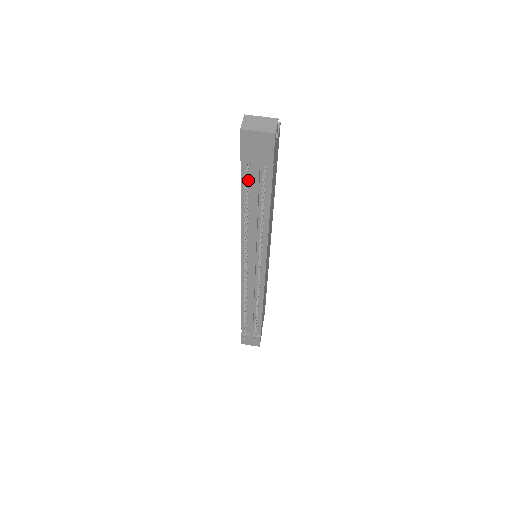
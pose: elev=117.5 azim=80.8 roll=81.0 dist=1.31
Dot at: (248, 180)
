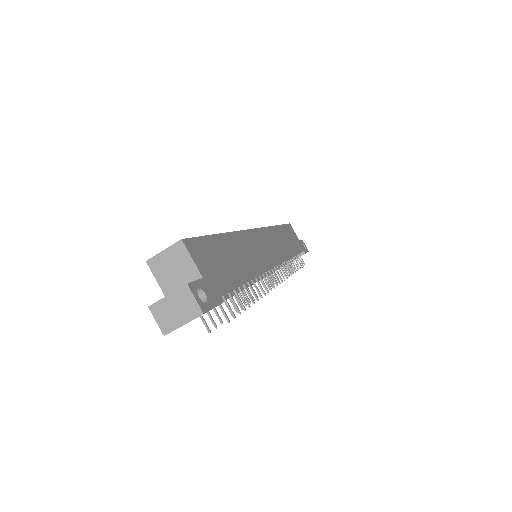
Dot at: occluded
